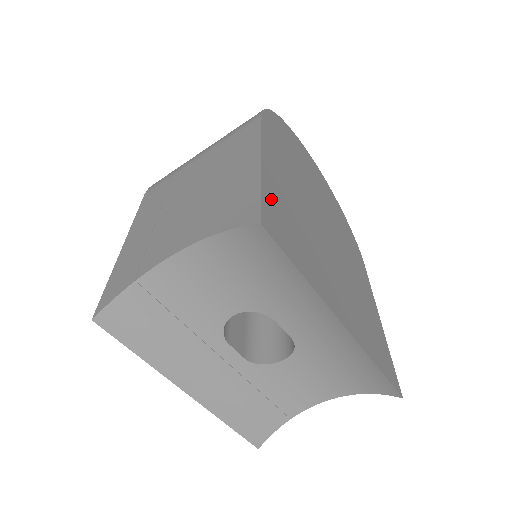
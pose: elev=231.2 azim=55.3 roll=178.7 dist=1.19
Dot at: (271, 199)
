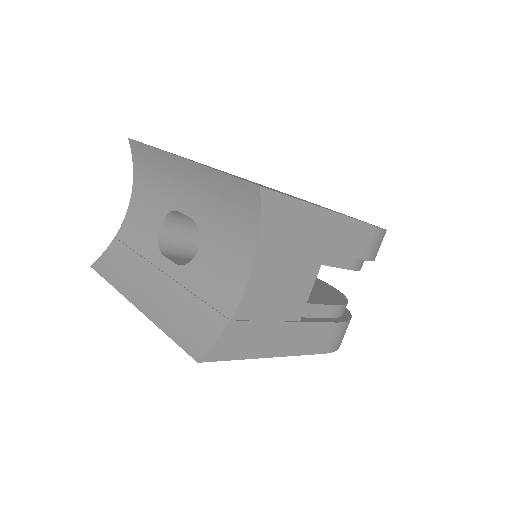
Dot at: occluded
